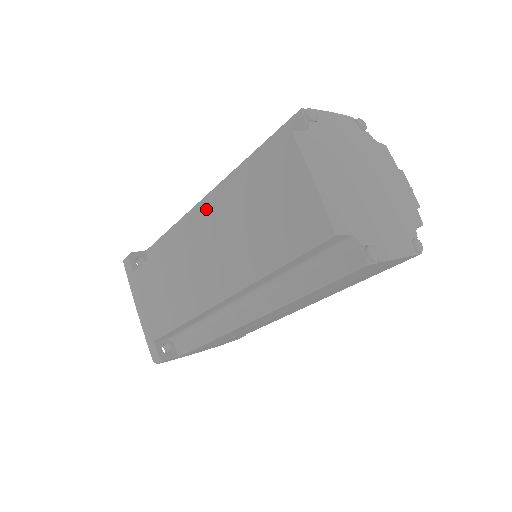
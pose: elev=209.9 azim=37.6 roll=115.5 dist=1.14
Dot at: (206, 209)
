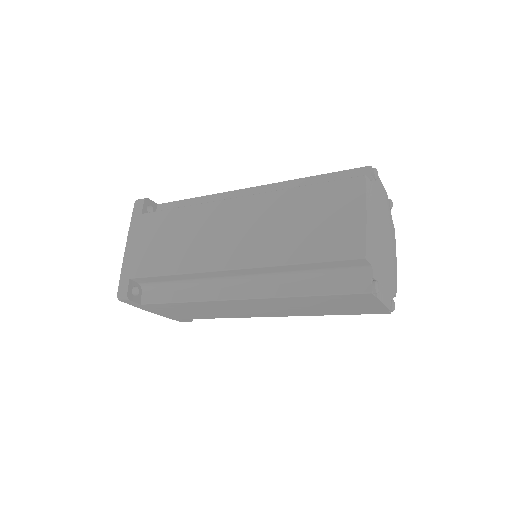
Dot at: (255, 195)
